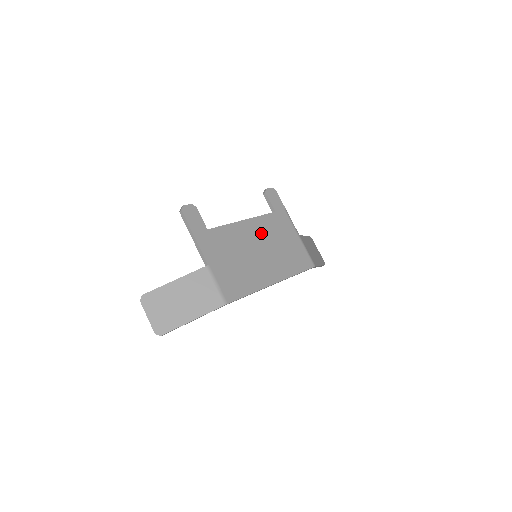
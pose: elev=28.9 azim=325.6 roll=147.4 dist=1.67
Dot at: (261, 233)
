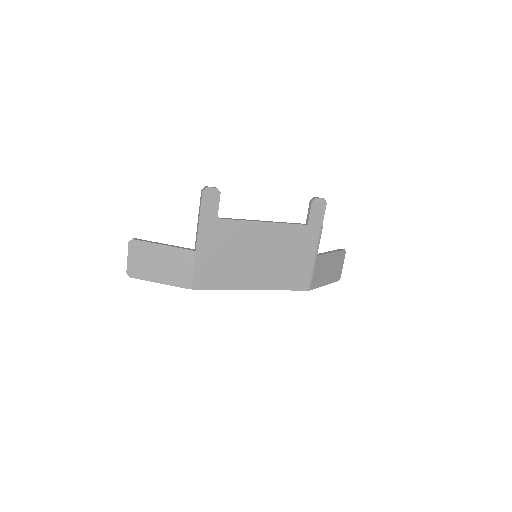
Dot at: (274, 240)
